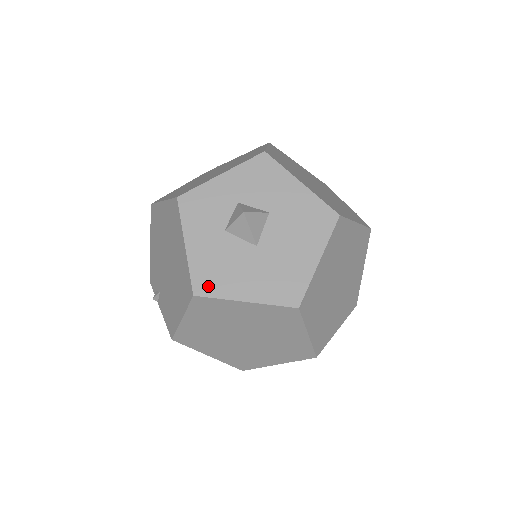
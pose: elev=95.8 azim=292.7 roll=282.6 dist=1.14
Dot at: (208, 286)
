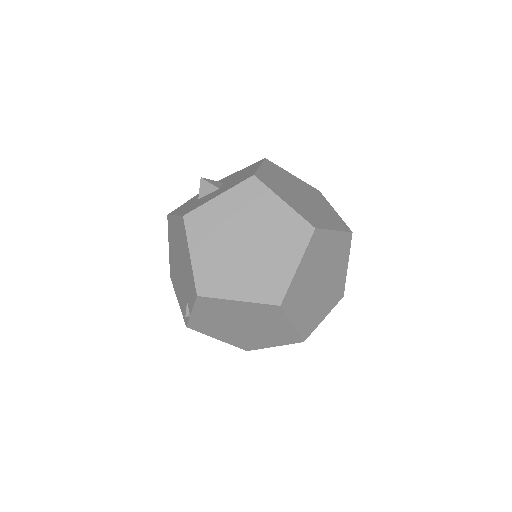
Dot at: (192, 209)
